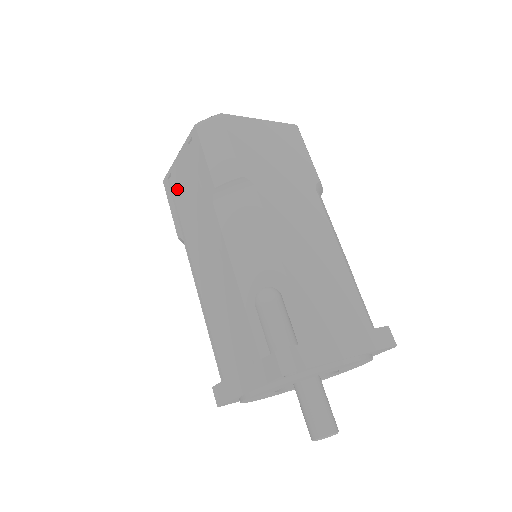
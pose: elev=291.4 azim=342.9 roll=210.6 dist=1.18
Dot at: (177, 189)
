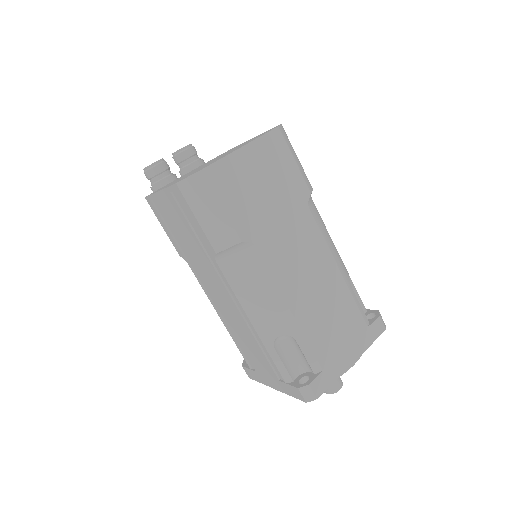
Dot at: (167, 219)
